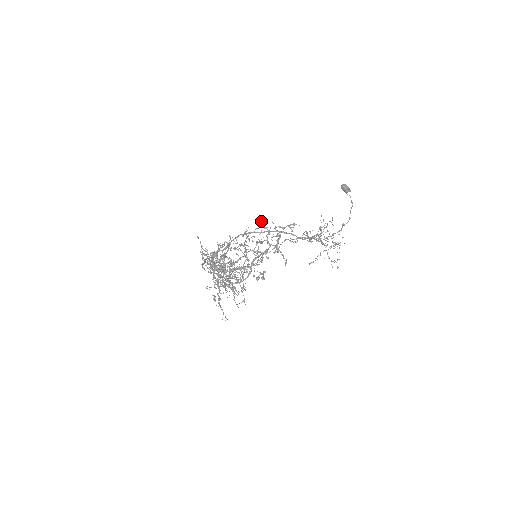
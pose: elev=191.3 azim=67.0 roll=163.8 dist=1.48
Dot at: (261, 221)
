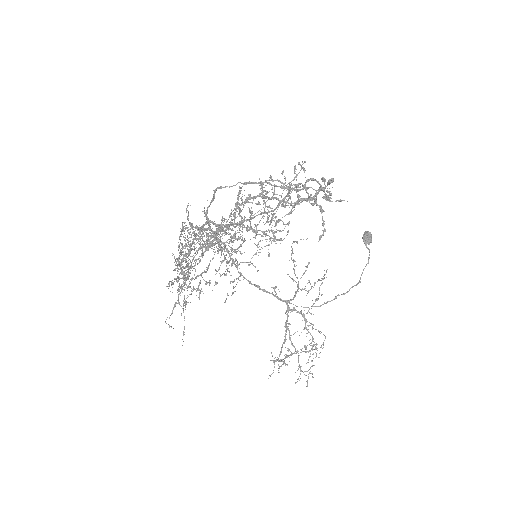
Dot at: occluded
